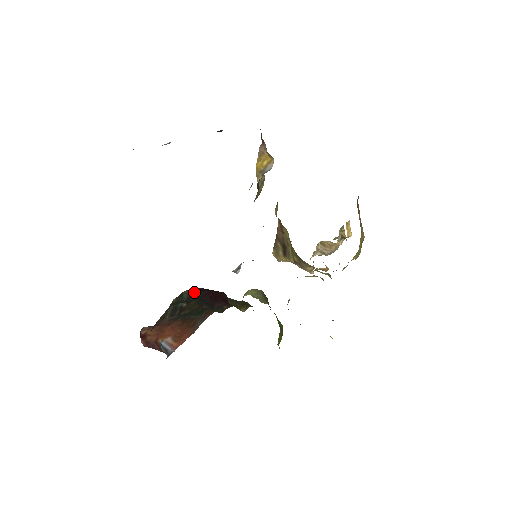
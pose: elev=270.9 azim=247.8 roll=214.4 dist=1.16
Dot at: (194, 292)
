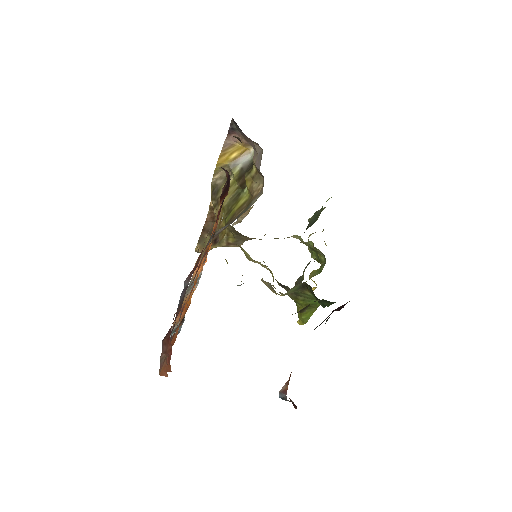
Dot at: (327, 320)
